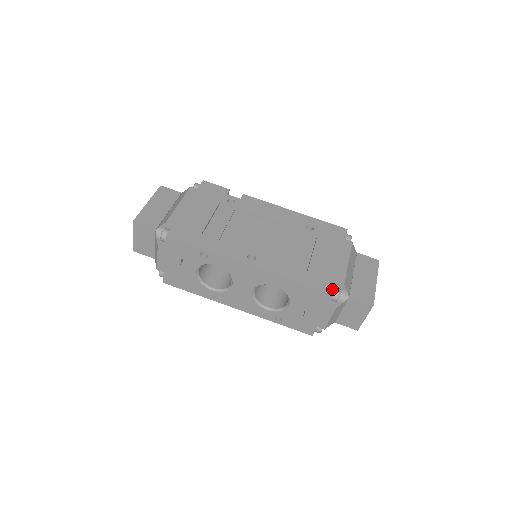
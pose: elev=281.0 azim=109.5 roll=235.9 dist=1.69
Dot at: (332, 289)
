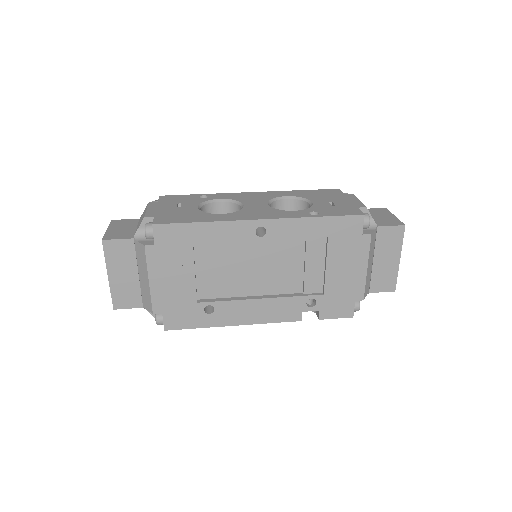
Dot at: occluded
